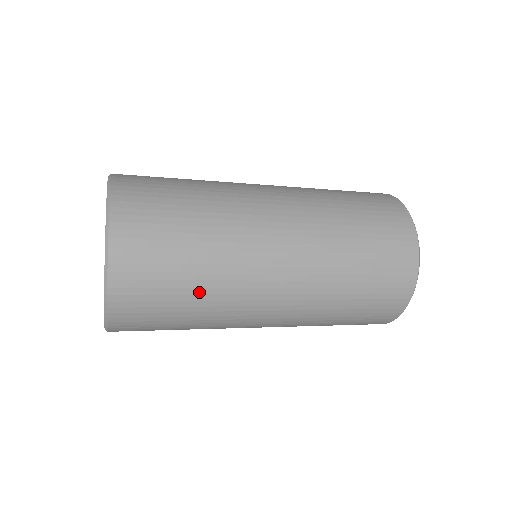
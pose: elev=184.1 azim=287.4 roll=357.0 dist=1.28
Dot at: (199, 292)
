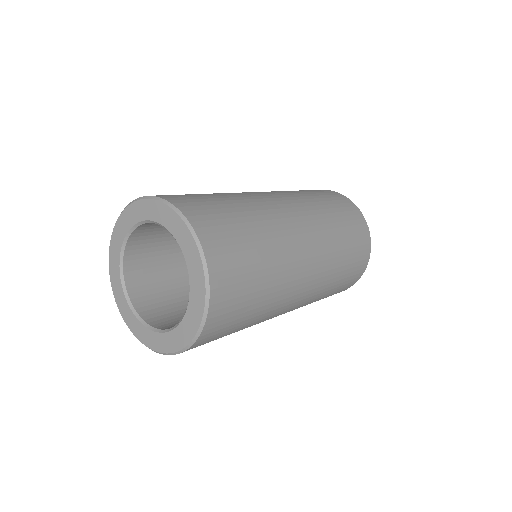
Dot at: (259, 310)
